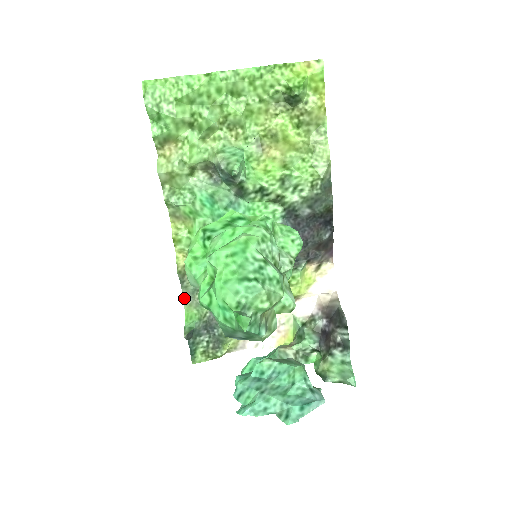
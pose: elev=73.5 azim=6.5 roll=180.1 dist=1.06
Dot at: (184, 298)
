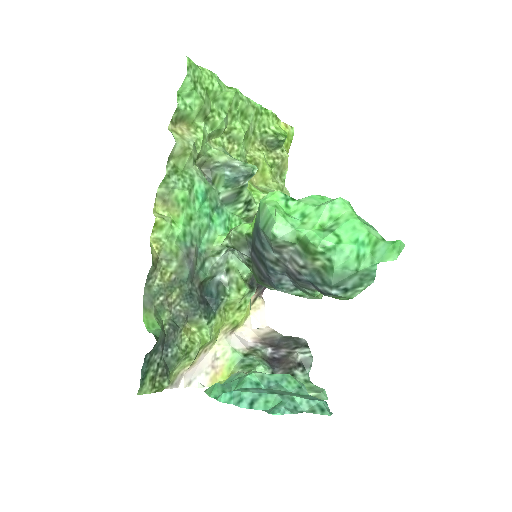
Dot at: (144, 300)
